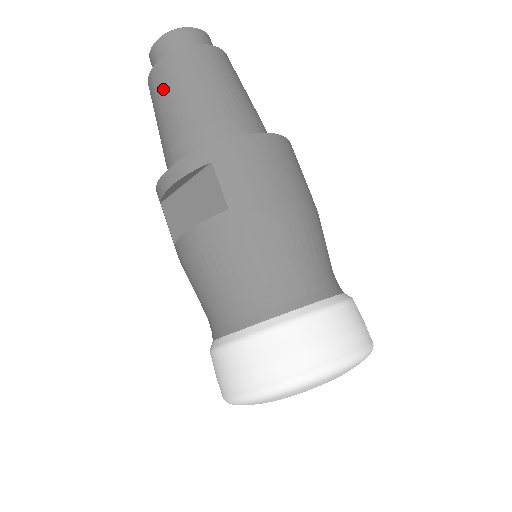
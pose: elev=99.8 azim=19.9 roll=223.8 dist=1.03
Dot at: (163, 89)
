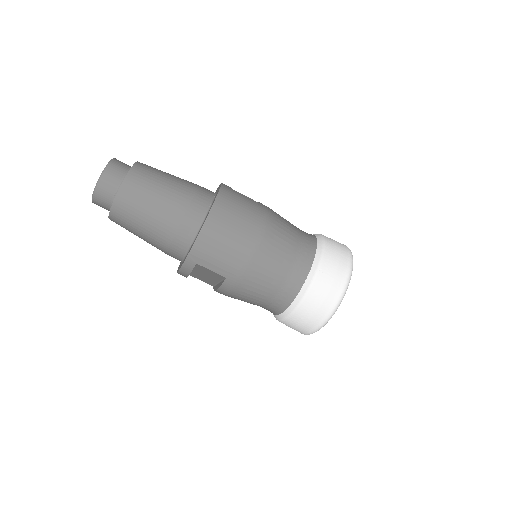
Dot at: (128, 229)
